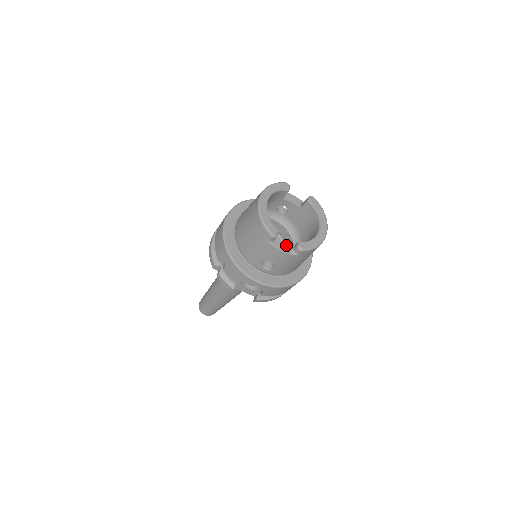
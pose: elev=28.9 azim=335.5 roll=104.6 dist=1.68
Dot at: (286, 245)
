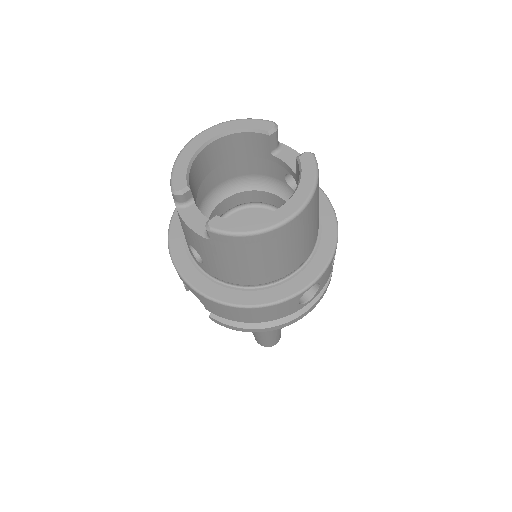
Dot at: (204, 218)
